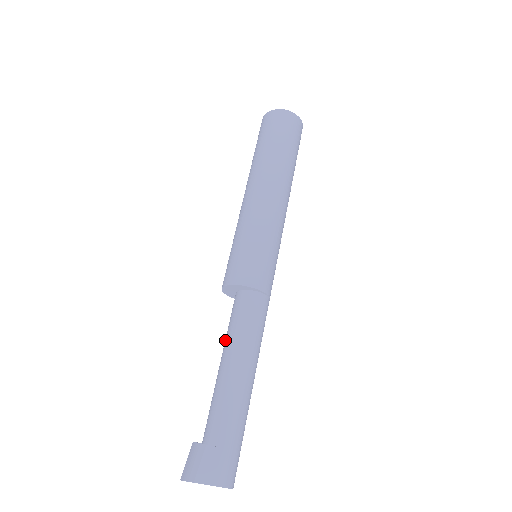
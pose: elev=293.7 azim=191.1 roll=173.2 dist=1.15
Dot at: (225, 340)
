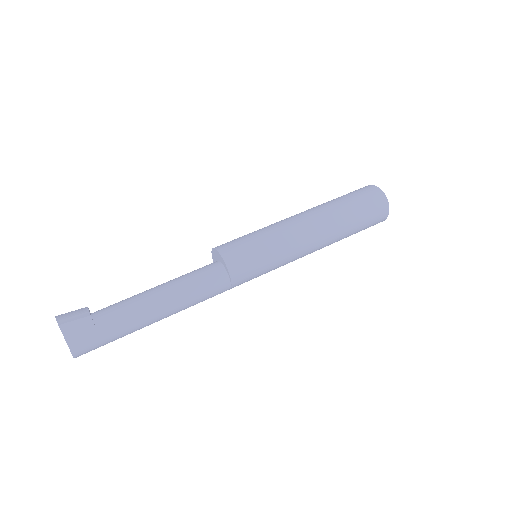
Dot at: (176, 278)
